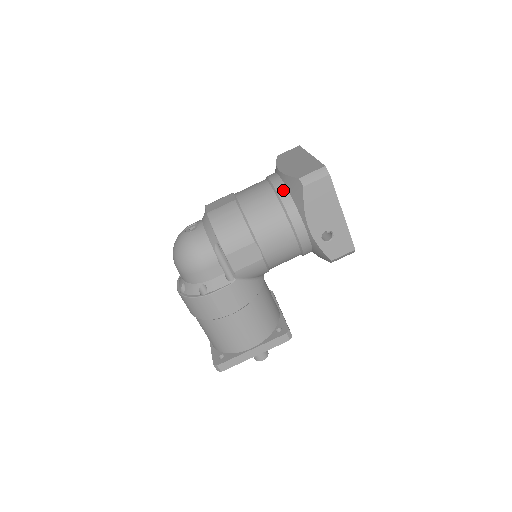
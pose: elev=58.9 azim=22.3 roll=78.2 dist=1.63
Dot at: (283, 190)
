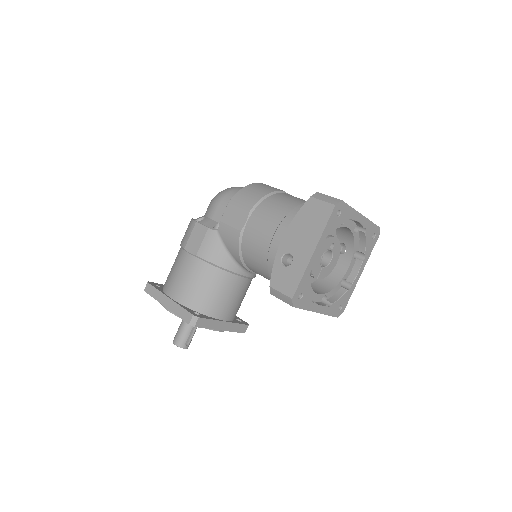
Dot at: occluded
